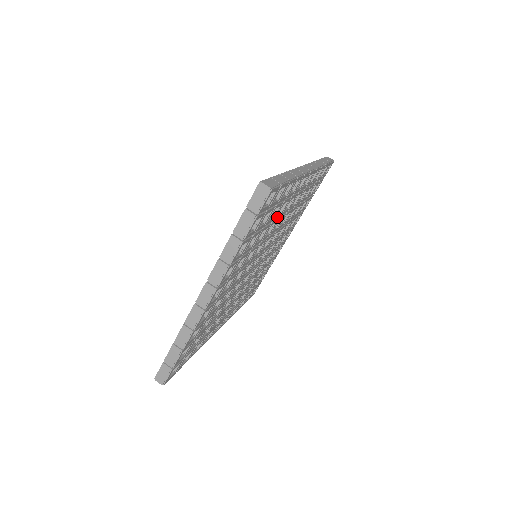
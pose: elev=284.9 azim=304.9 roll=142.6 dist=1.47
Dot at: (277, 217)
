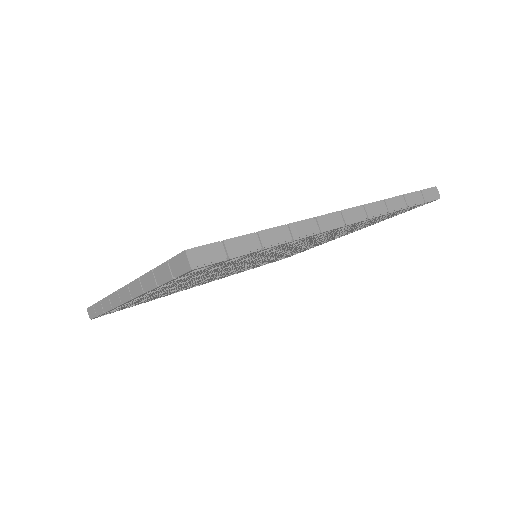
Dot at: (266, 253)
